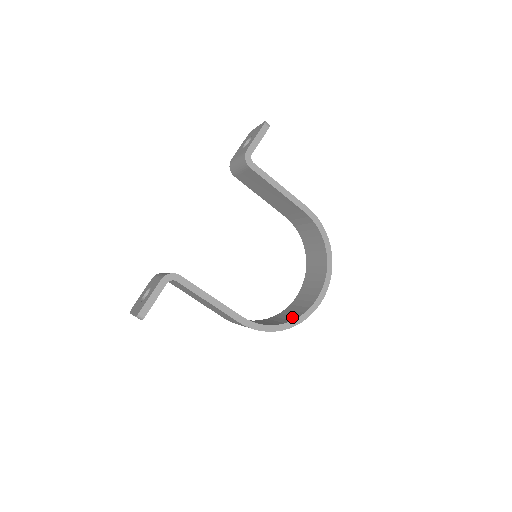
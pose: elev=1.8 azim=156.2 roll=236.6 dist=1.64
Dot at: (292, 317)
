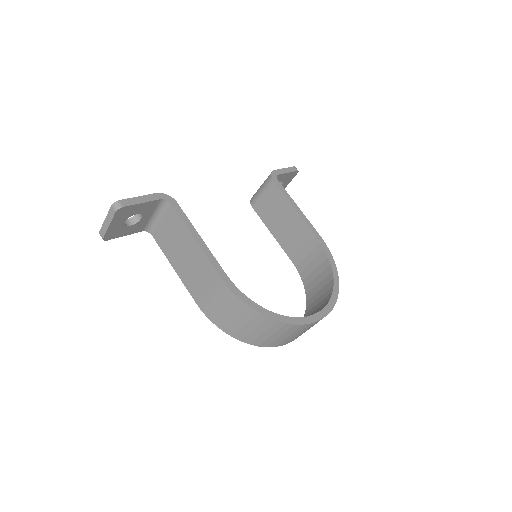
Dot at: occluded
